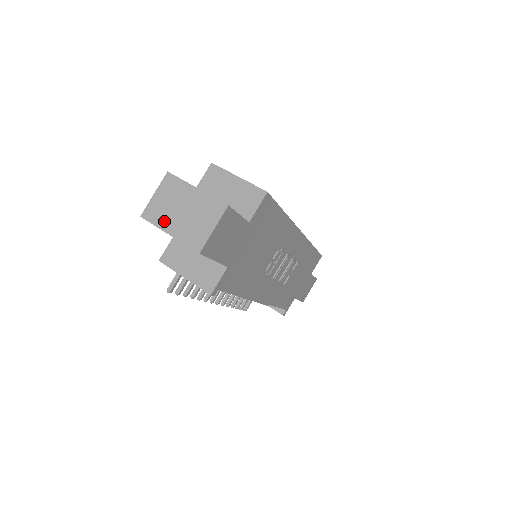
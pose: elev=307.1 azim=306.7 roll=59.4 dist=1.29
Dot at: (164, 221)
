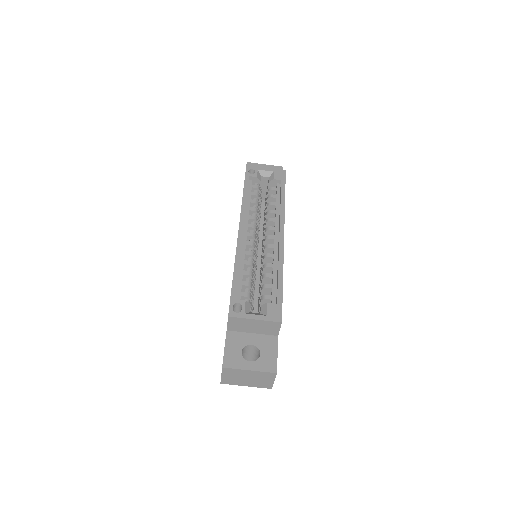
Dot at: (238, 383)
